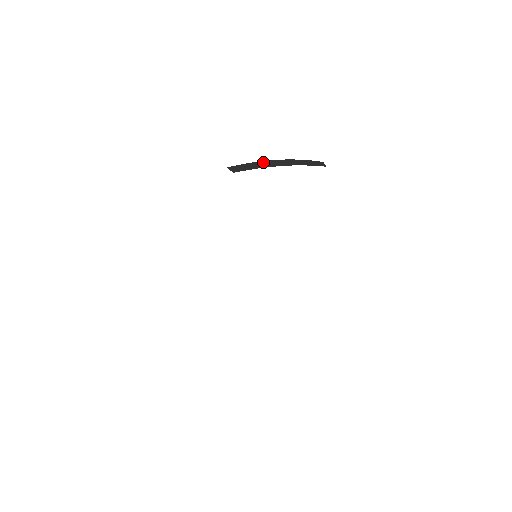
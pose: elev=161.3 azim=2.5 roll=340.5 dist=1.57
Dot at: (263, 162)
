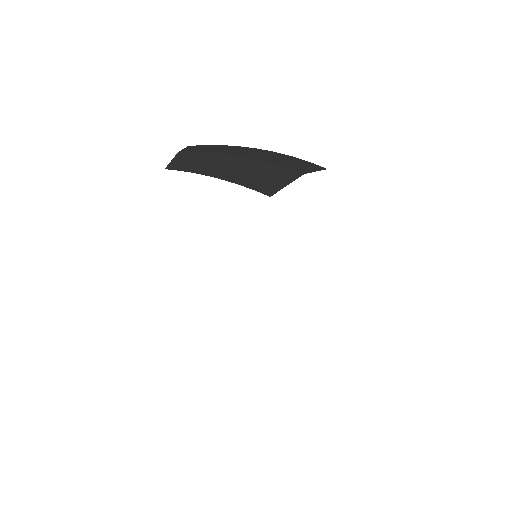
Dot at: (215, 157)
